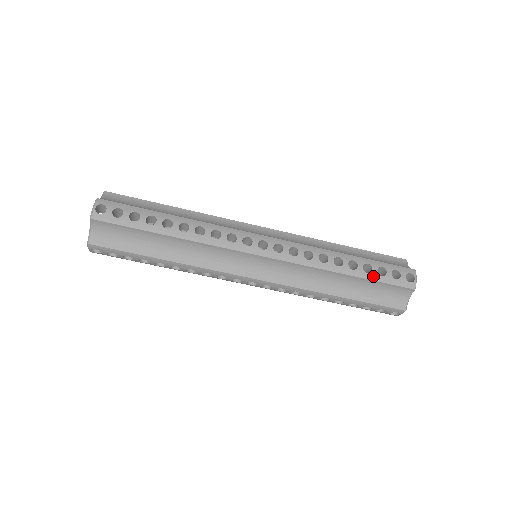
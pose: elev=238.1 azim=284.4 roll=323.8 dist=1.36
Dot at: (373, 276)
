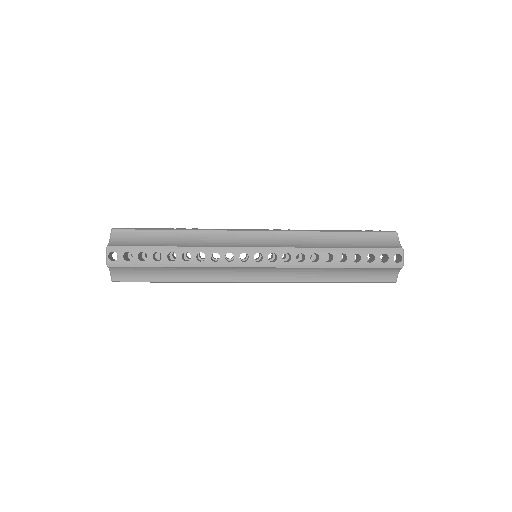
Dot at: (362, 264)
